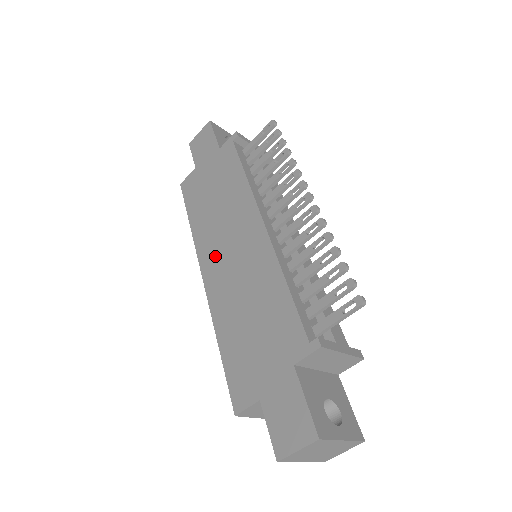
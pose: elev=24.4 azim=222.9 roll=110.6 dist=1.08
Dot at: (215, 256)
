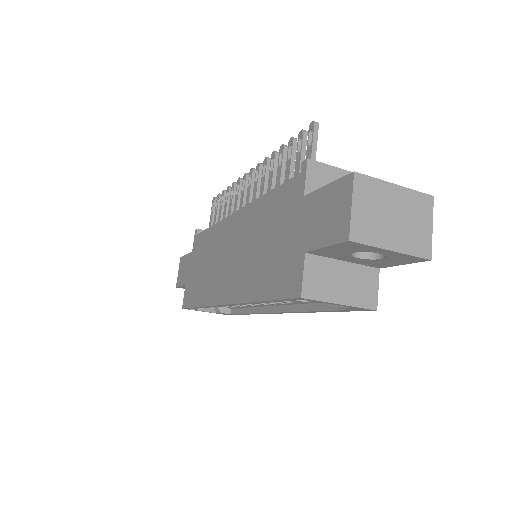
Dot at: (222, 280)
